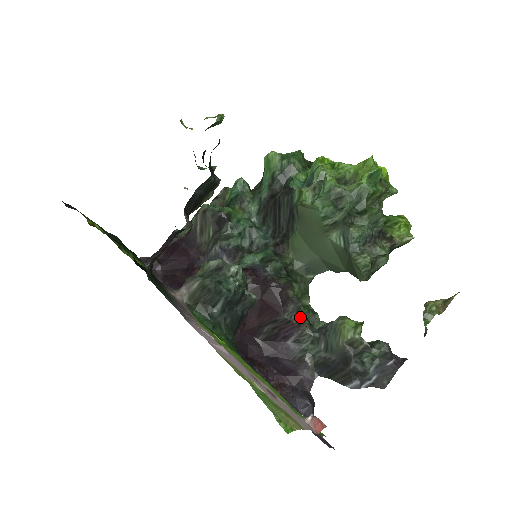
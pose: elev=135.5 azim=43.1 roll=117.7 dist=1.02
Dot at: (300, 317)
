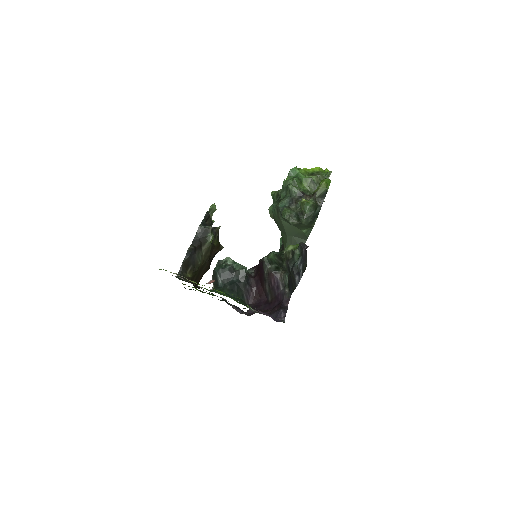
Dot at: (275, 269)
